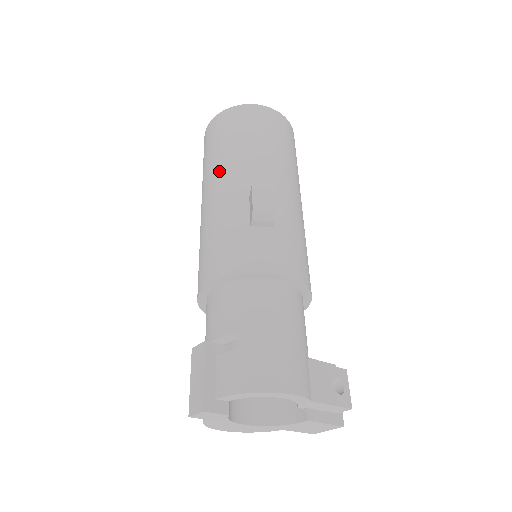
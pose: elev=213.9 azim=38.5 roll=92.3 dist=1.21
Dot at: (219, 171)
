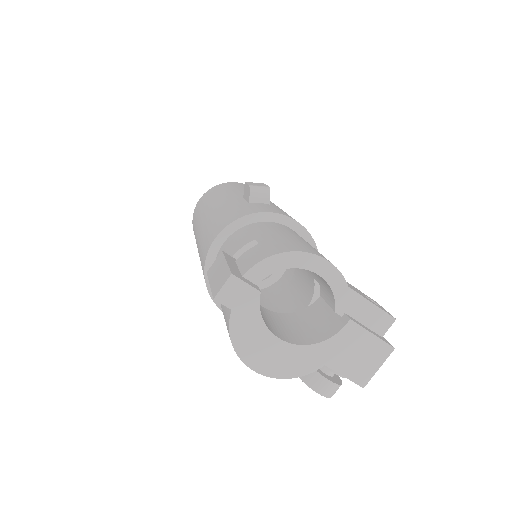
Dot at: (212, 203)
